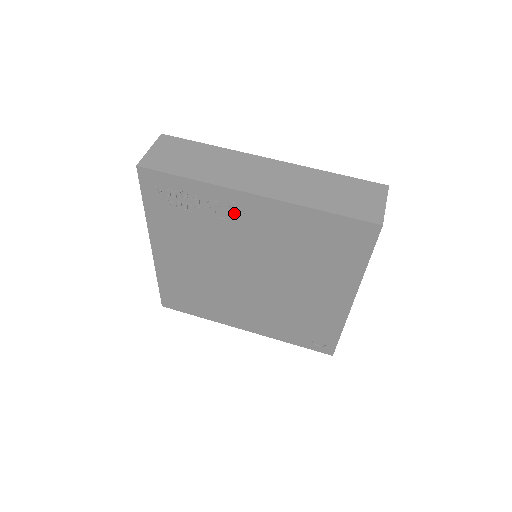
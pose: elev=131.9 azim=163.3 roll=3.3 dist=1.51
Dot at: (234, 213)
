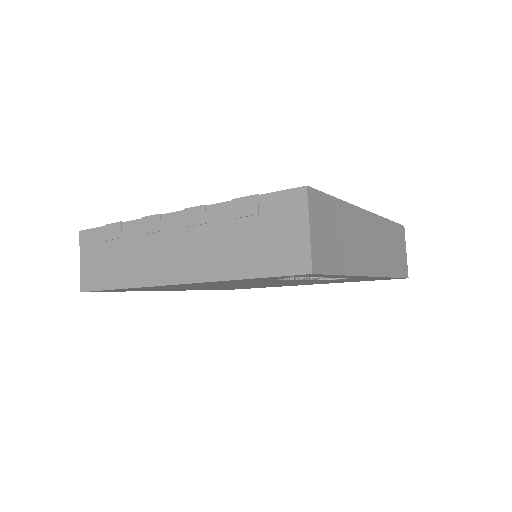
Dot at: occluded
